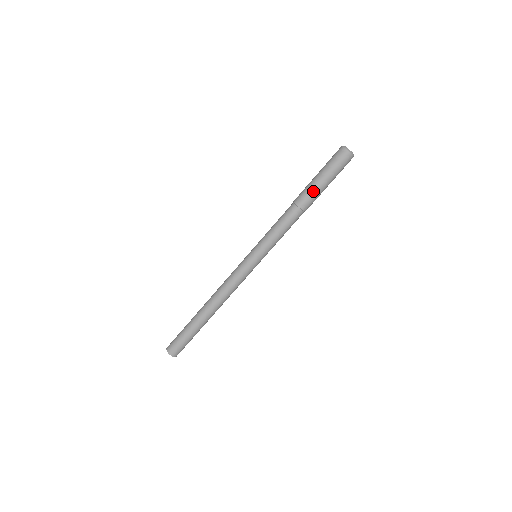
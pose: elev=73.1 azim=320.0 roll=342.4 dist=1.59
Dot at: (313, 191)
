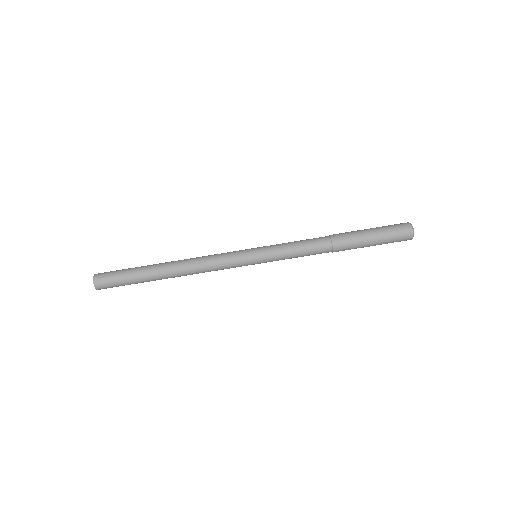
Dot at: (356, 243)
